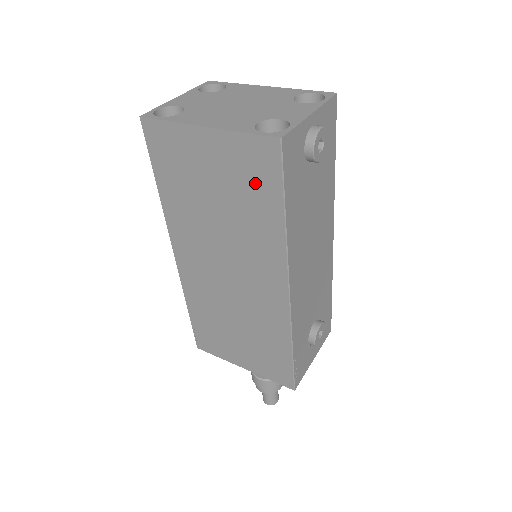
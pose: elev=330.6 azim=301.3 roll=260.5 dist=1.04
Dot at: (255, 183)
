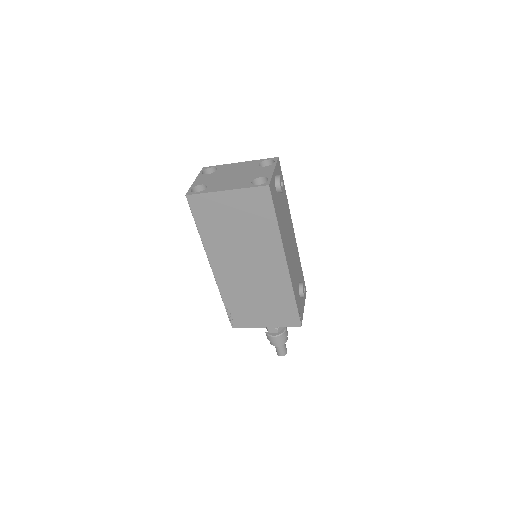
Dot at: (258, 210)
